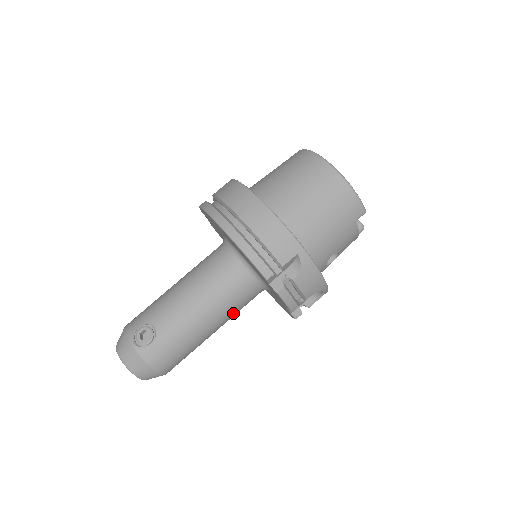
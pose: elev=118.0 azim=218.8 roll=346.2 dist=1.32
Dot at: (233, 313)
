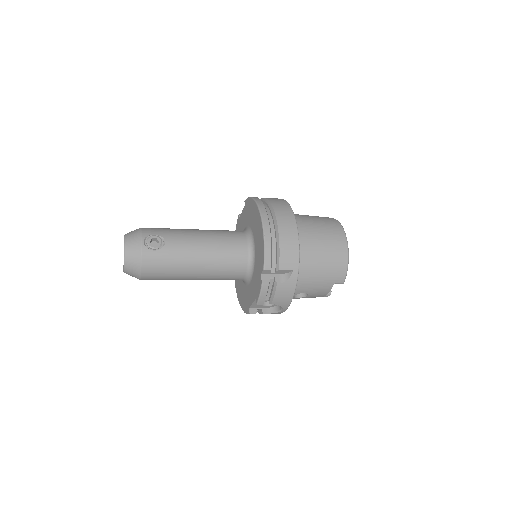
Dot at: (216, 277)
